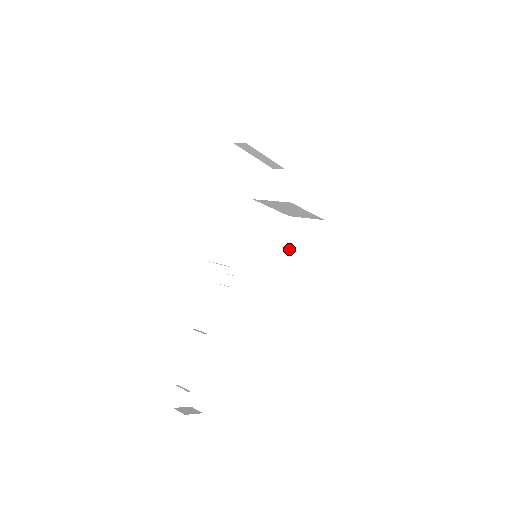
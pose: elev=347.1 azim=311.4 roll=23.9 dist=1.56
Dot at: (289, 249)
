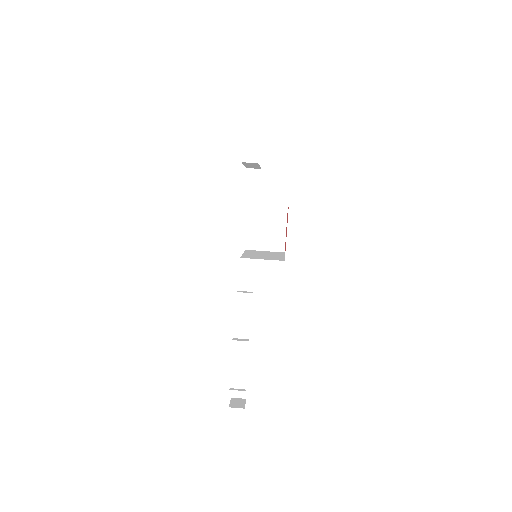
Dot at: (255, 233)
